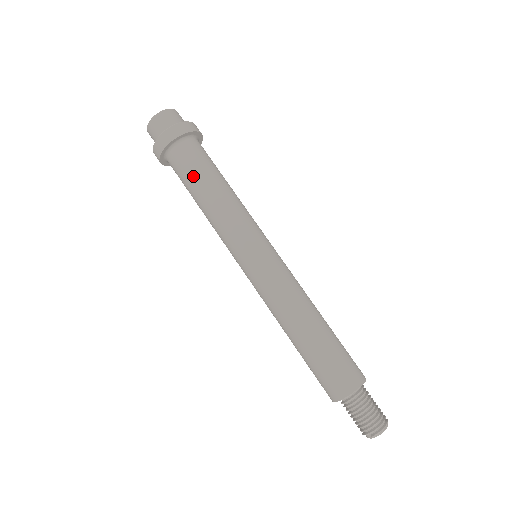
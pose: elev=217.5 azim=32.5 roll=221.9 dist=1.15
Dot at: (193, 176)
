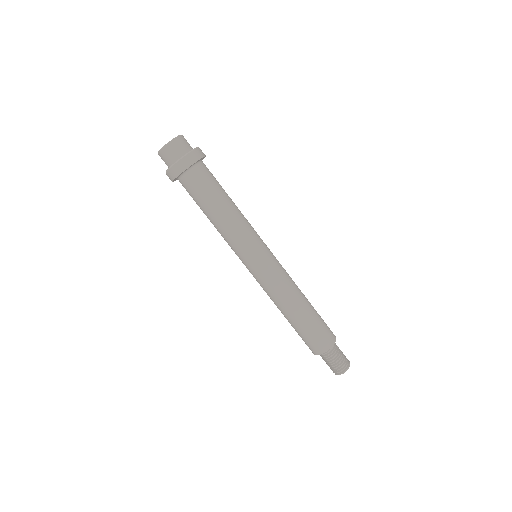
Dot at: (198, 203)
